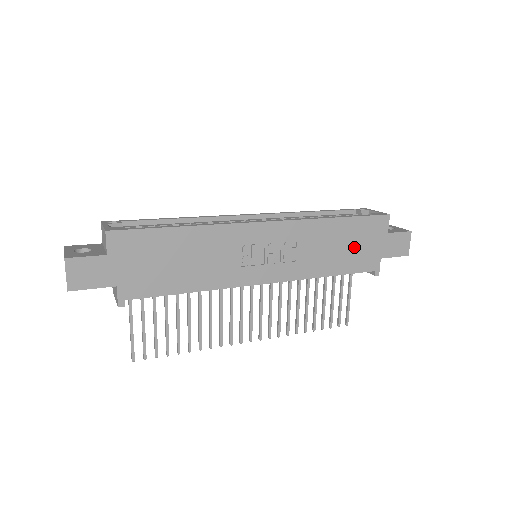
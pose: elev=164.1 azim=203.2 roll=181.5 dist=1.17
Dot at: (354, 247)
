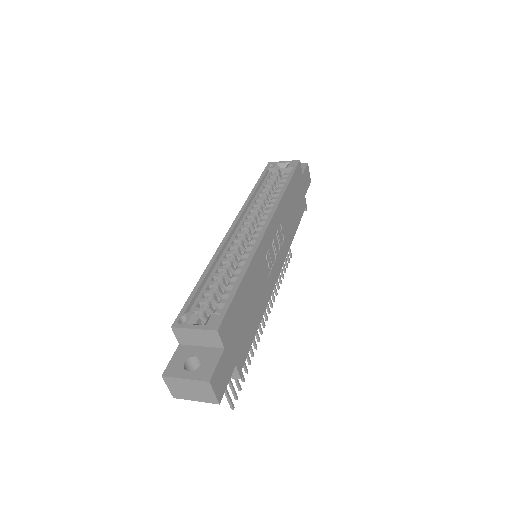
Dot at: (297, 200)
